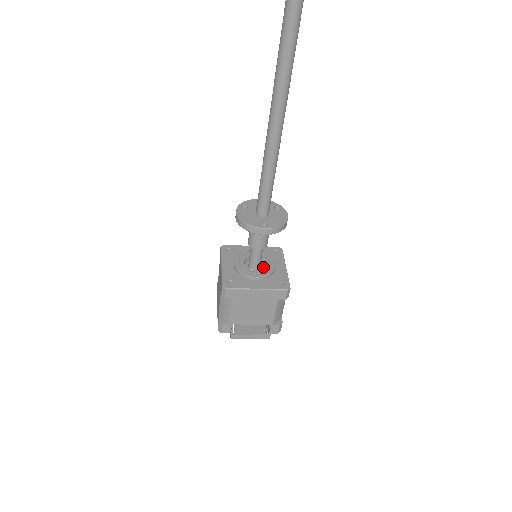
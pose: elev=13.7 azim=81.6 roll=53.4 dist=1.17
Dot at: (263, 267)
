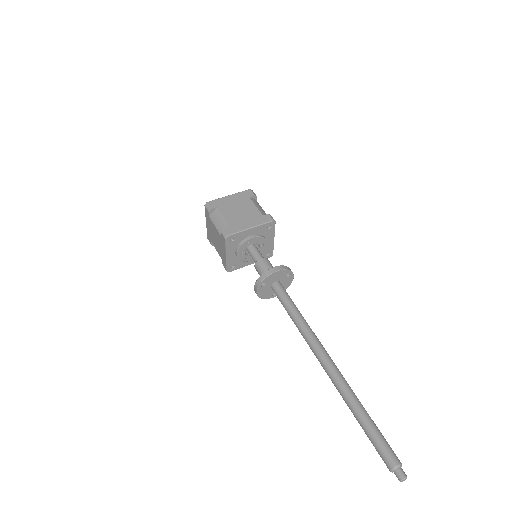
Dot at: (257, 243)
